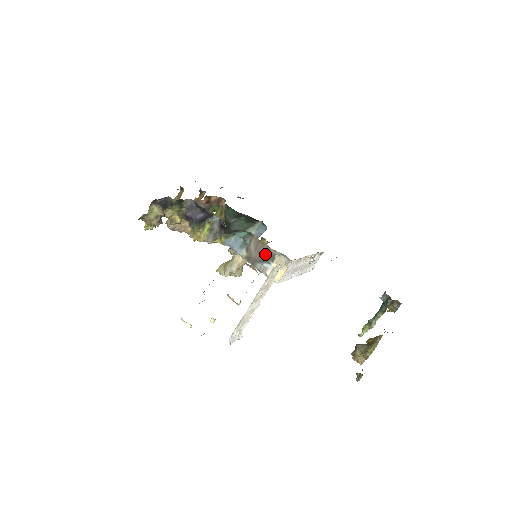
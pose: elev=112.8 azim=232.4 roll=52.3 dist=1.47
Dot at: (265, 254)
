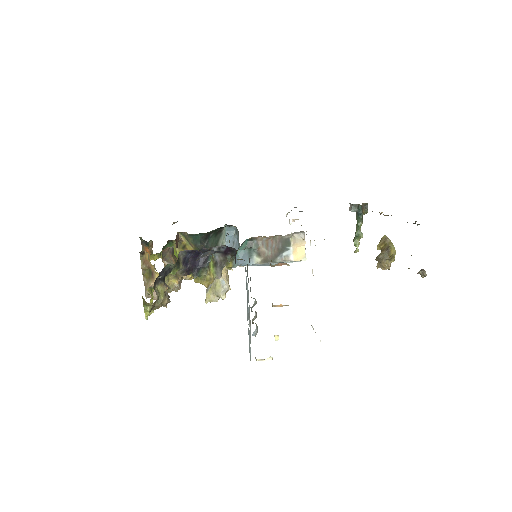
Dot at: (280, 245)
